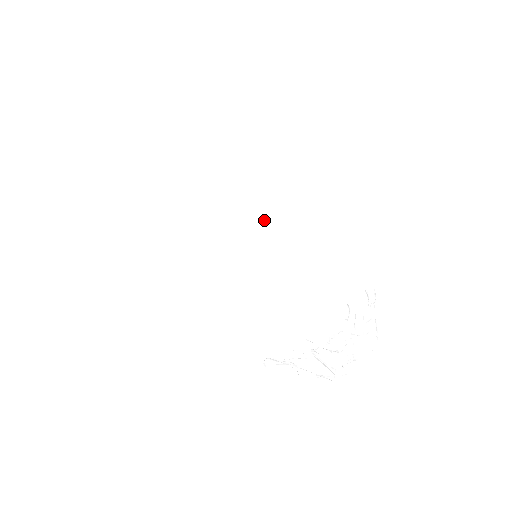
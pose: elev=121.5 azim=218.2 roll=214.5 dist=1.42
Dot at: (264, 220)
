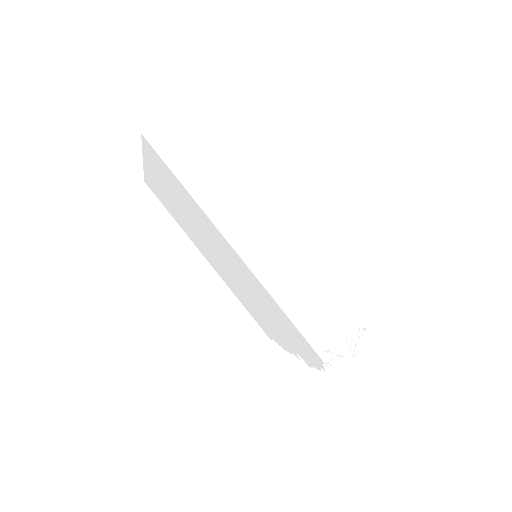
Dot at: (247, 270)
